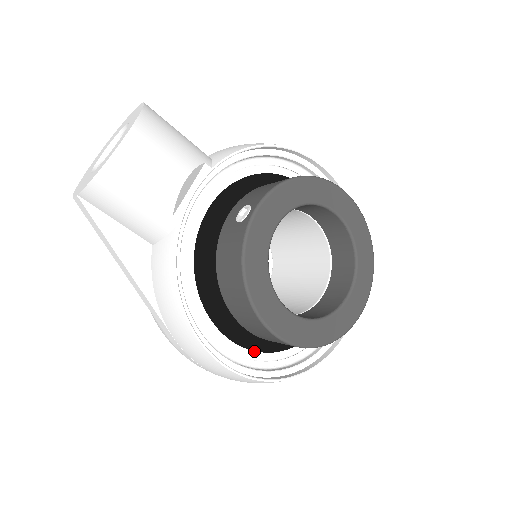
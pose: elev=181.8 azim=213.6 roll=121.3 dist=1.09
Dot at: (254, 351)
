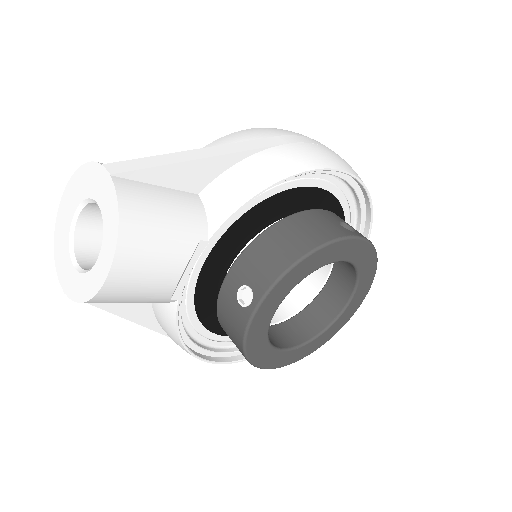
Dot at: occluded
